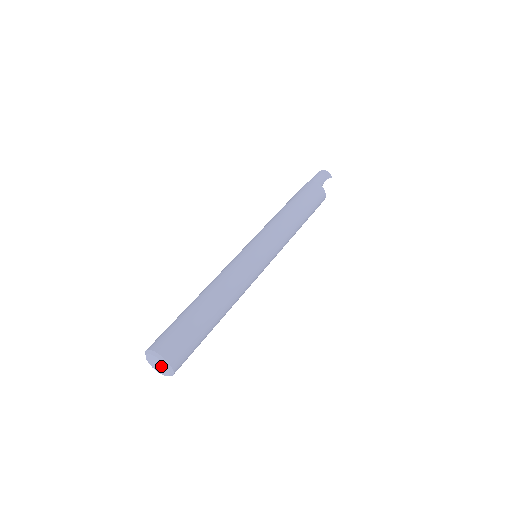
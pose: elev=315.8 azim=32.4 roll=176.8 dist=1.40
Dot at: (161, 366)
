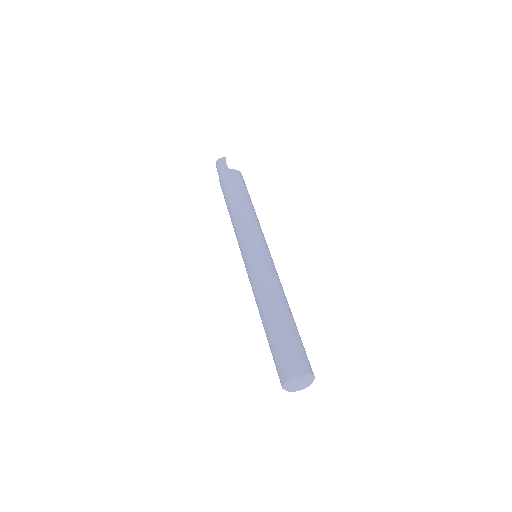
Dot at: (301, 383)
